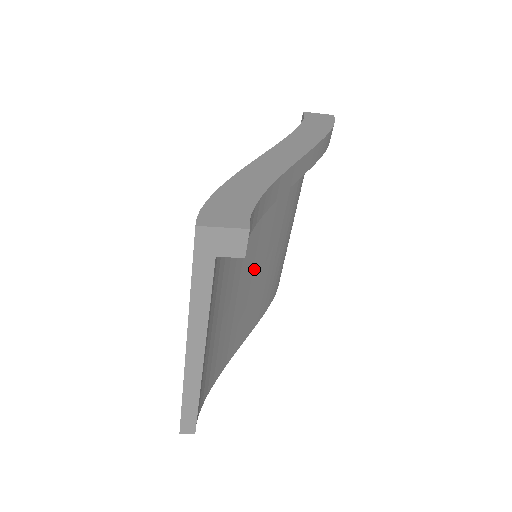
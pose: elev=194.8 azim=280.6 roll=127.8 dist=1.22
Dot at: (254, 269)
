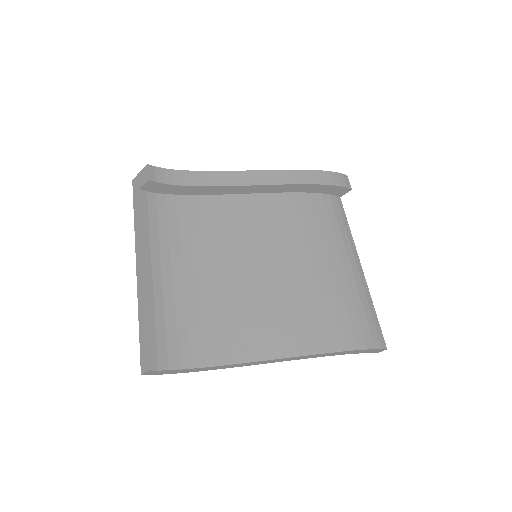
Dot at: (250, 262)
